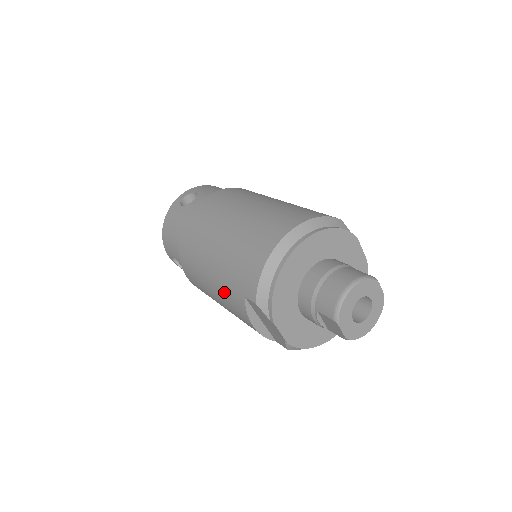
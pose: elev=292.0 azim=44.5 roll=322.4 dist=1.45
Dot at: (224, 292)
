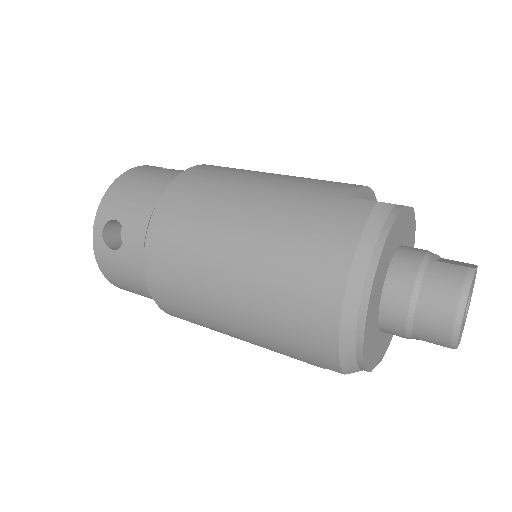
Dot at: occluded
